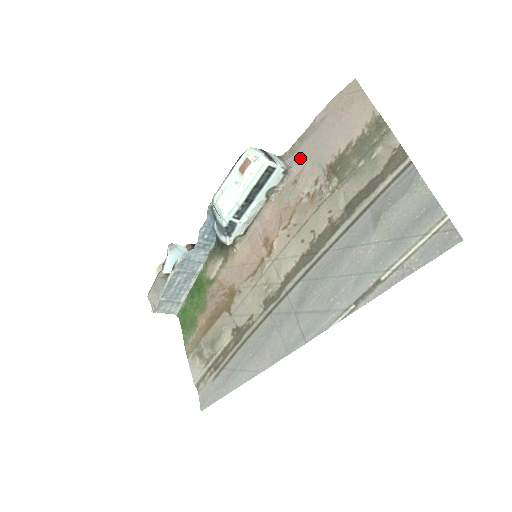
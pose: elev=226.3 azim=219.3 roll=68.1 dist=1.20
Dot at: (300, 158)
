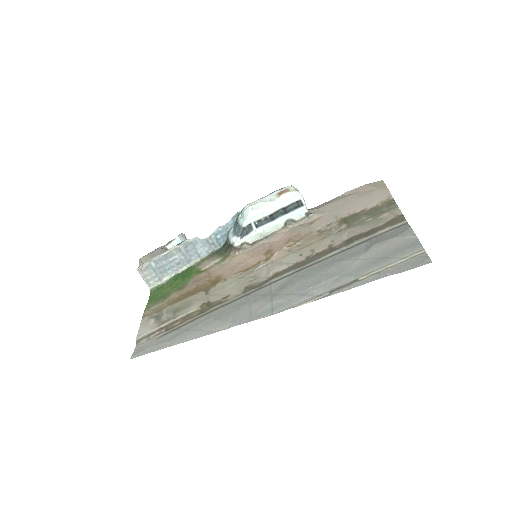
Dot at: (322, 211)
